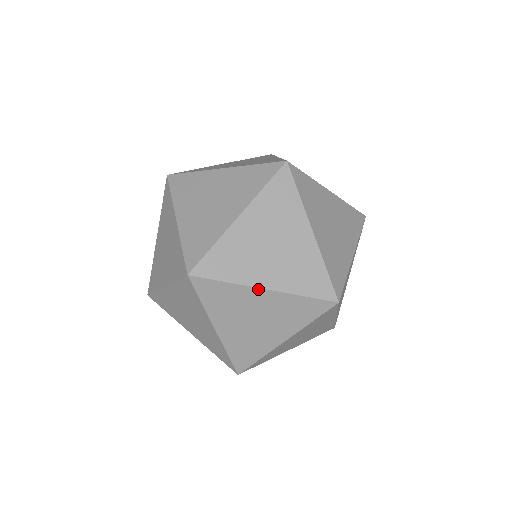
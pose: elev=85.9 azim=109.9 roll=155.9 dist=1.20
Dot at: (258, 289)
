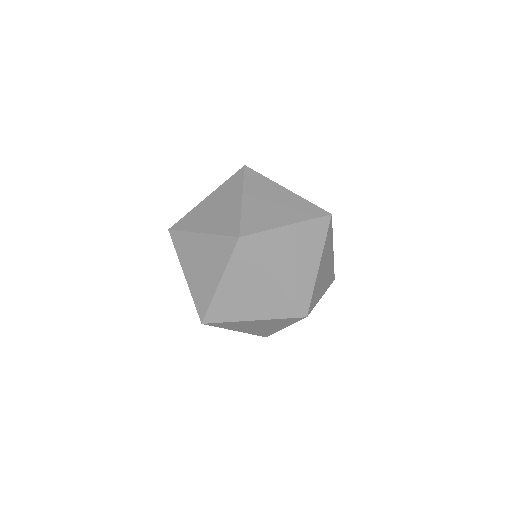
Dot at: (204, 201)
